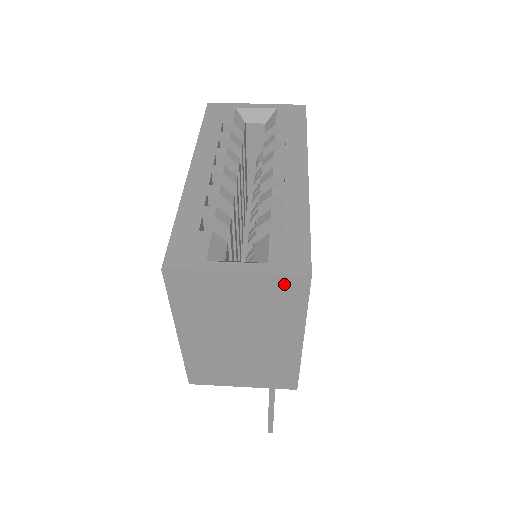
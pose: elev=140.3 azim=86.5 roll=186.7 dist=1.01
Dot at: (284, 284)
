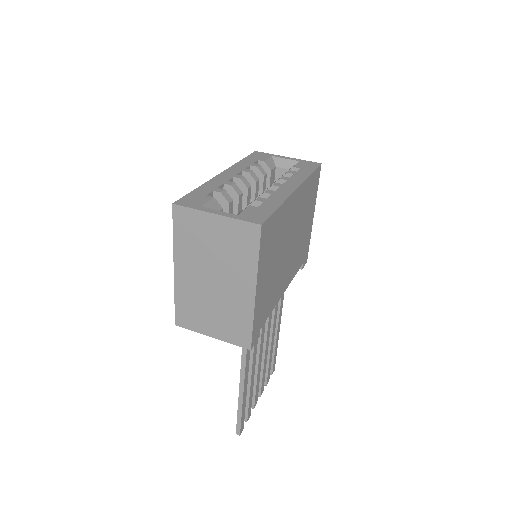
Dot at: (244, 230)
